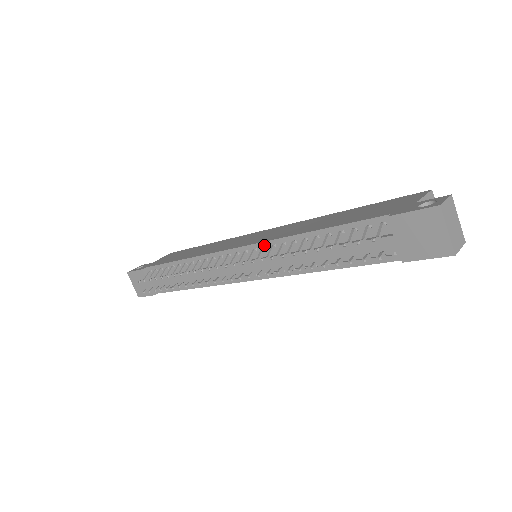
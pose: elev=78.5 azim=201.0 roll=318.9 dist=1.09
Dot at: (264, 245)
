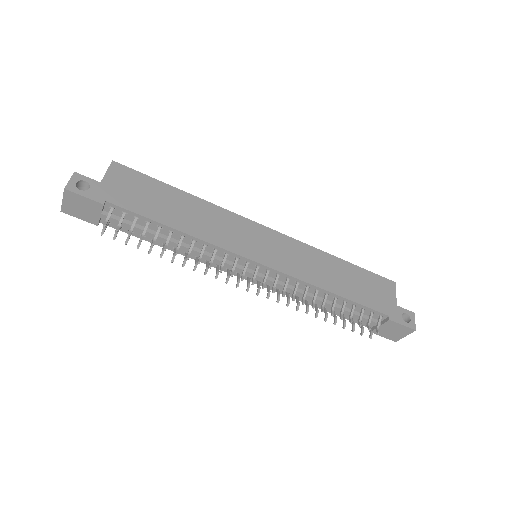
Dot at: (290, 278)
